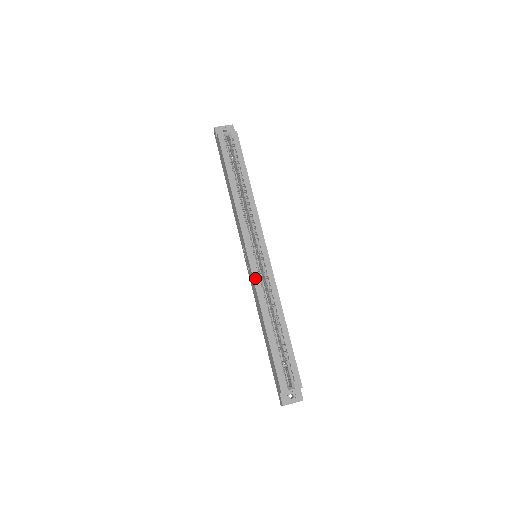
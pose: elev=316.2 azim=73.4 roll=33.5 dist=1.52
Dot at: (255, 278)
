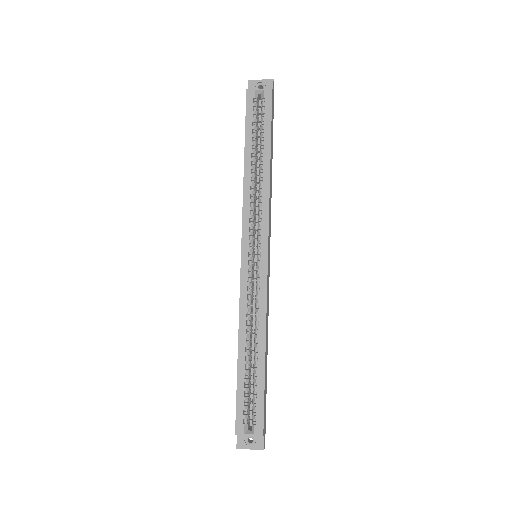
Dot at: (242, 285)
